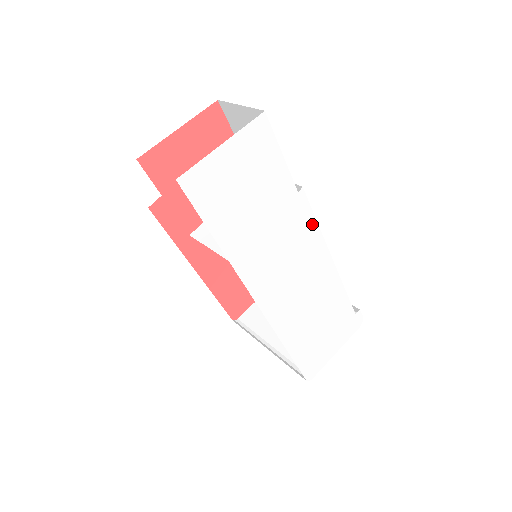
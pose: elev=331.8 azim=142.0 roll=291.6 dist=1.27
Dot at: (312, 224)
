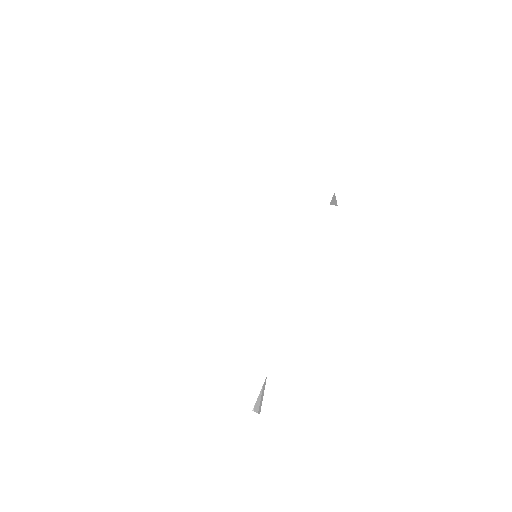
Dot at: (311, 252)
